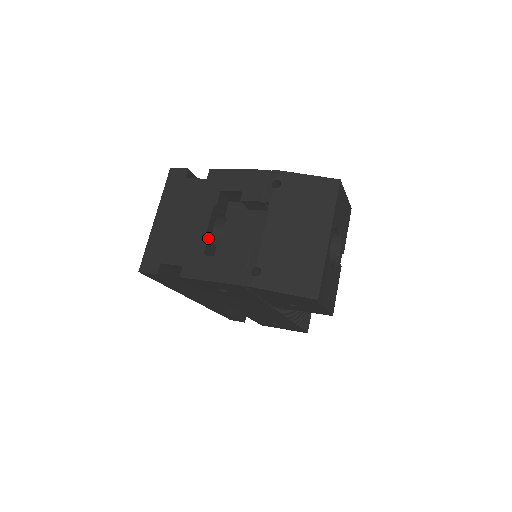
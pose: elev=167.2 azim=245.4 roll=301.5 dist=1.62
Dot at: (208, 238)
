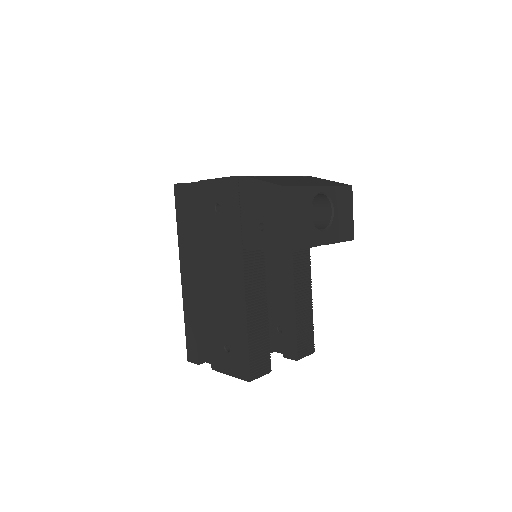
Dot at: occluded
